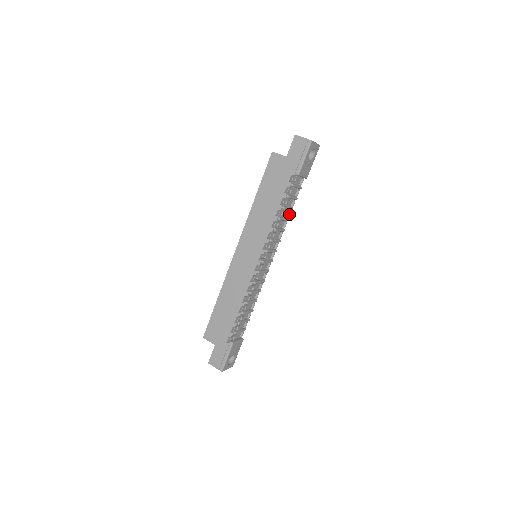
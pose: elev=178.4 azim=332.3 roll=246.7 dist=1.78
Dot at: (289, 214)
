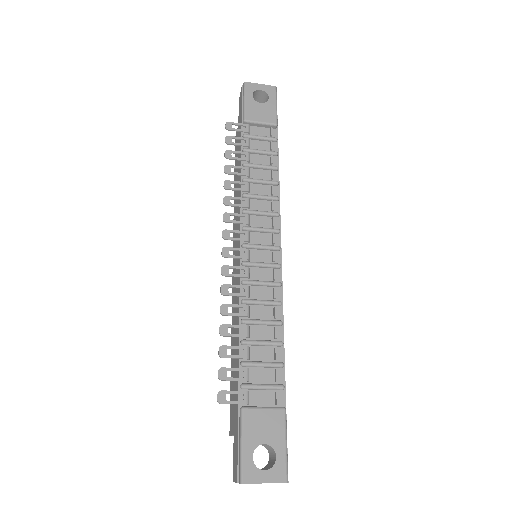
Dot at: (271, 174)
